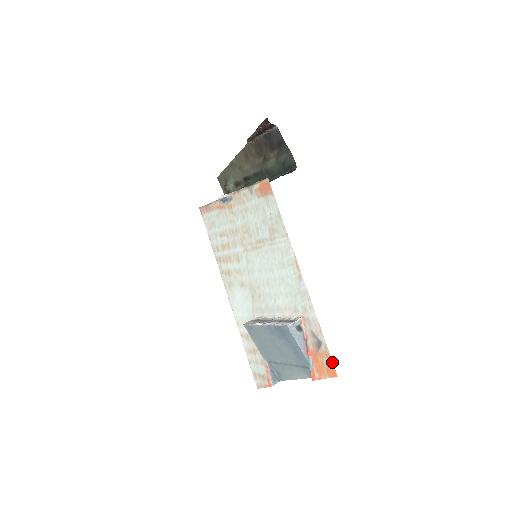
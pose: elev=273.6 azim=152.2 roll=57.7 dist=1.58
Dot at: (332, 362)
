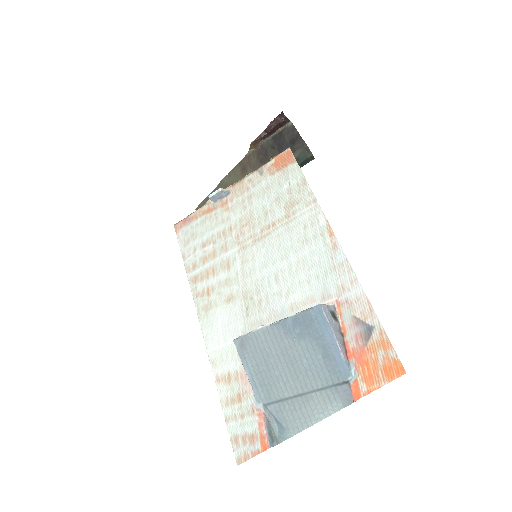
Dot at: (394, 351)
